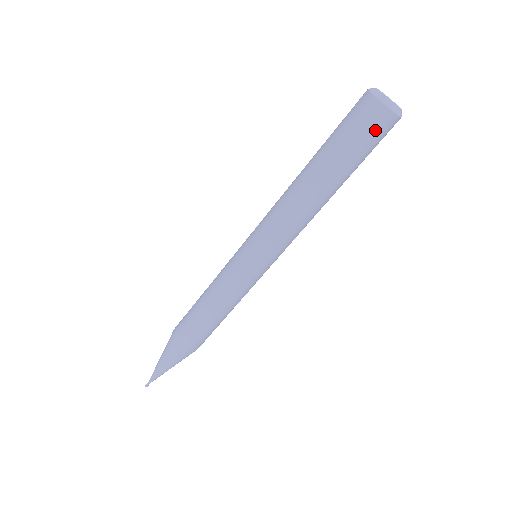
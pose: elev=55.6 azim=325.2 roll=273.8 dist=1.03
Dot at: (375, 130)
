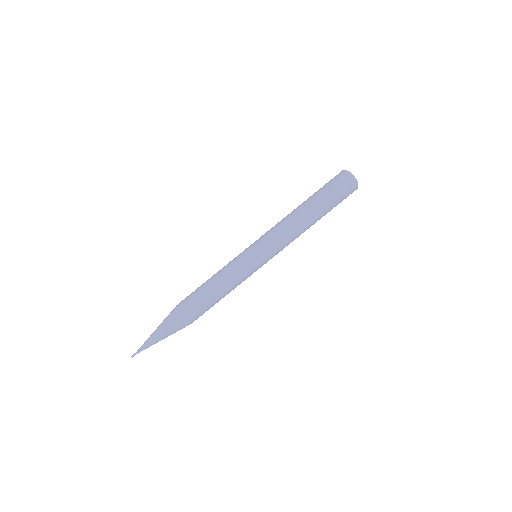
Dot at: (341, 184)
